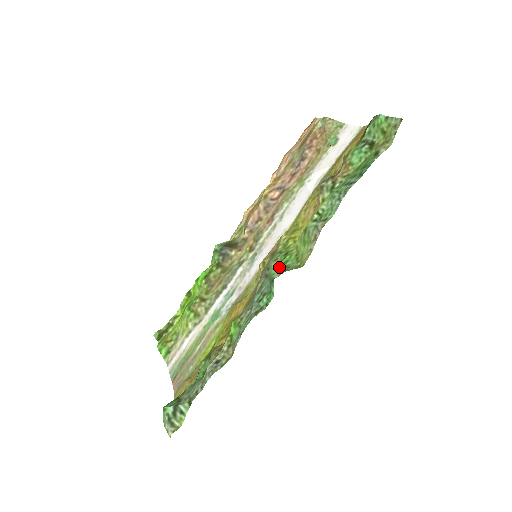
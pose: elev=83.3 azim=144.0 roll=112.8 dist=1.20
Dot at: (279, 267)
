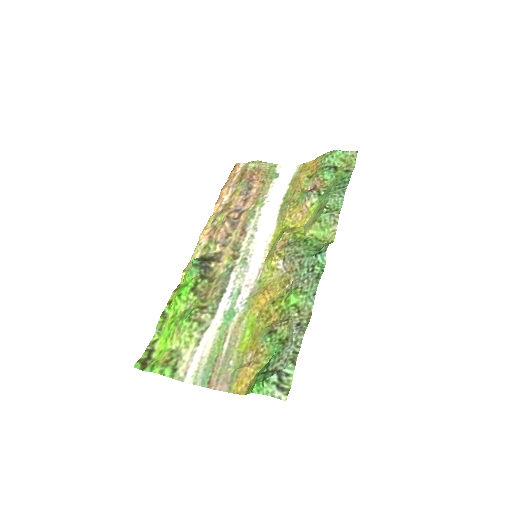
Dot at: (309, 248)
